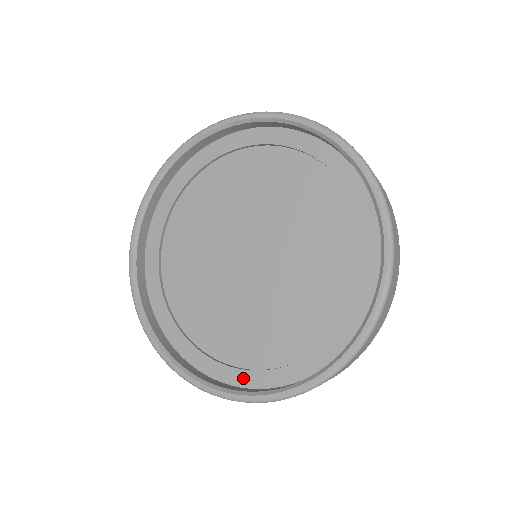
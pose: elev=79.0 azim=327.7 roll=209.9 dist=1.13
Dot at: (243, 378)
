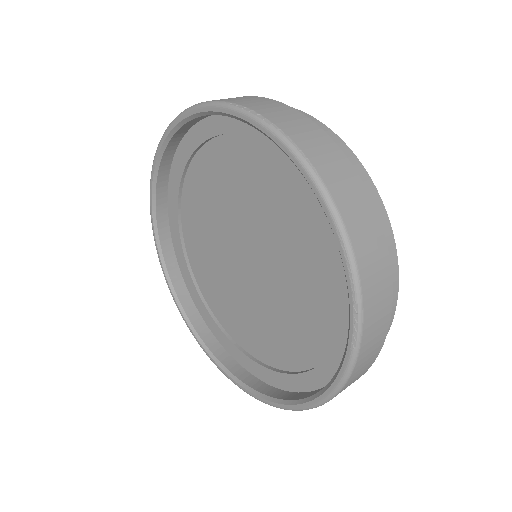
Dot at: (229, 346)
